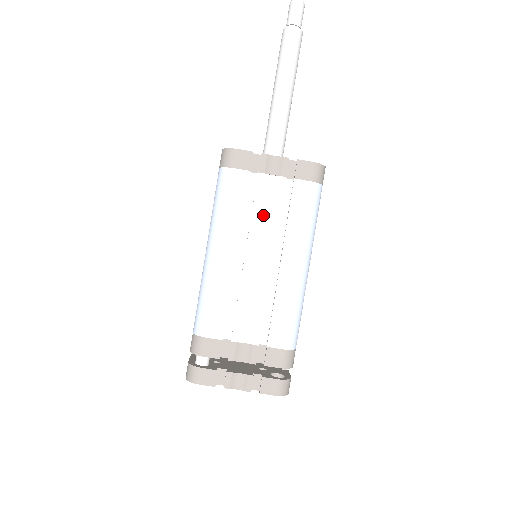
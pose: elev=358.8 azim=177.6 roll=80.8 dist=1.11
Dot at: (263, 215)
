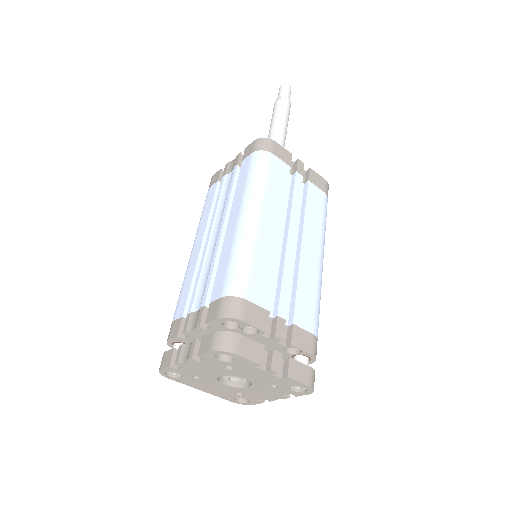
Dot at: (223, 201)
